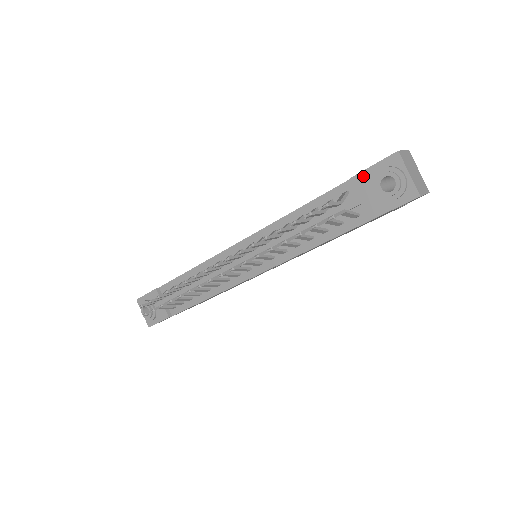
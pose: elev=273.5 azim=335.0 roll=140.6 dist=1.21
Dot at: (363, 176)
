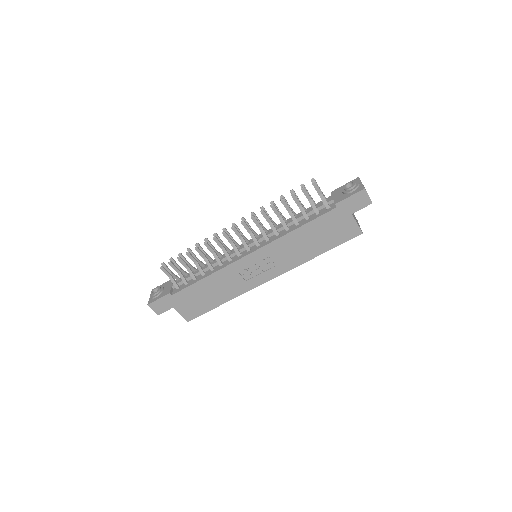
Dot at: (338, 189)
